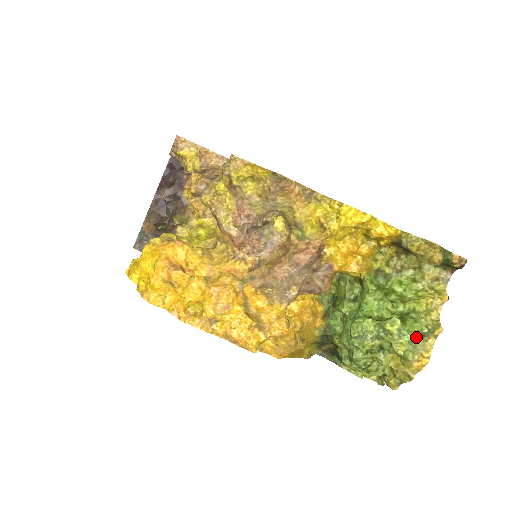
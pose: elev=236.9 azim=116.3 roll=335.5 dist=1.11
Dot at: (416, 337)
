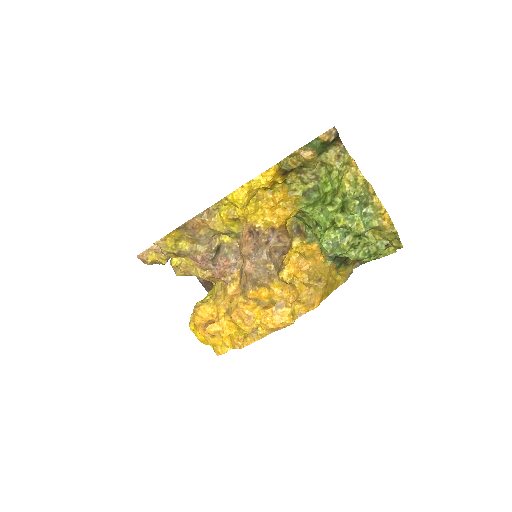
Dot at: (363, 209)
